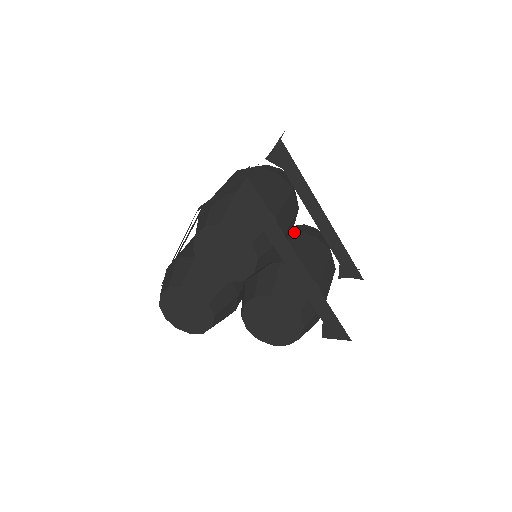
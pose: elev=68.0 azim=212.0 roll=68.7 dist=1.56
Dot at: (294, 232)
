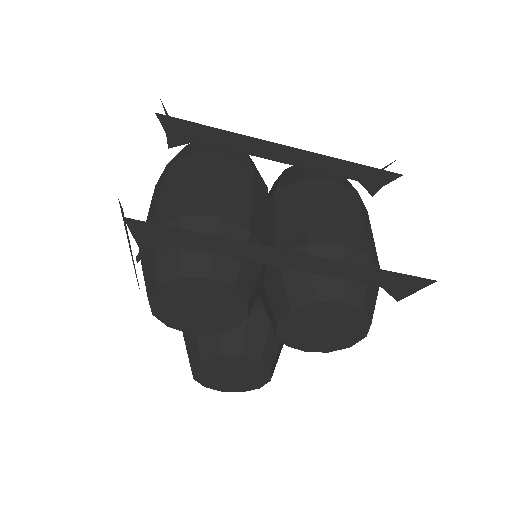
Dot at: (274, 195)
